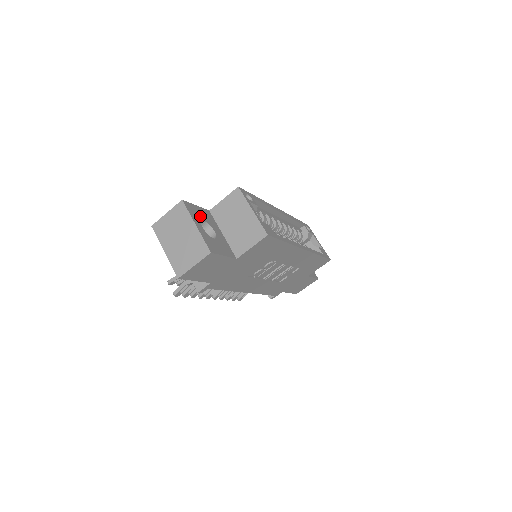
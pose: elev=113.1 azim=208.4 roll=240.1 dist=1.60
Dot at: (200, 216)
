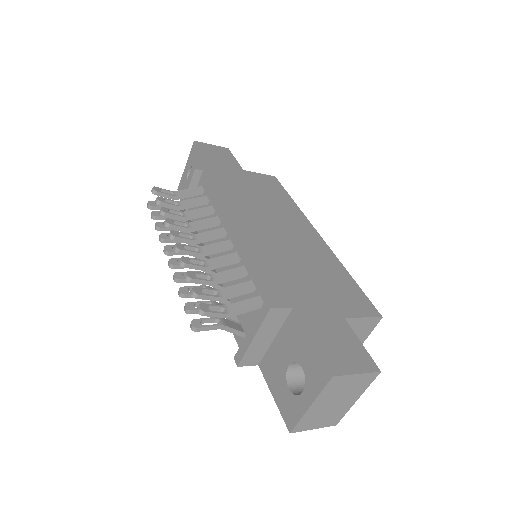
Dot at: occluded
